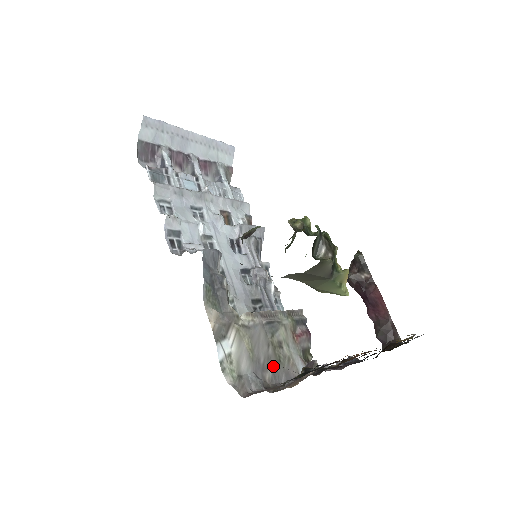
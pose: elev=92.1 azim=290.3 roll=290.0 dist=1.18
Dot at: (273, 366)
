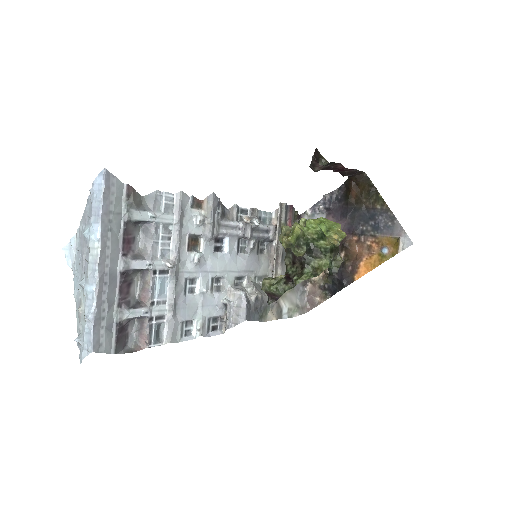
Dot at: occluded
